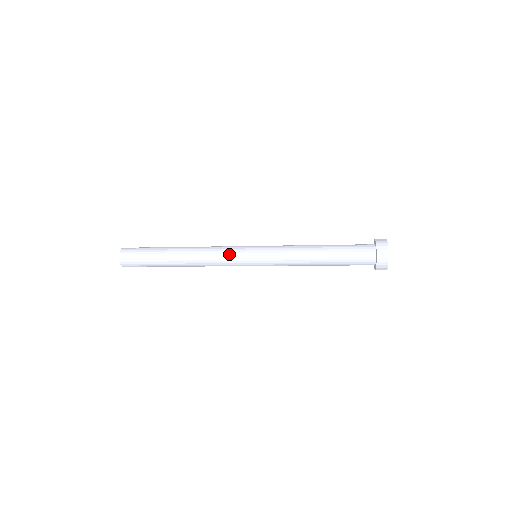
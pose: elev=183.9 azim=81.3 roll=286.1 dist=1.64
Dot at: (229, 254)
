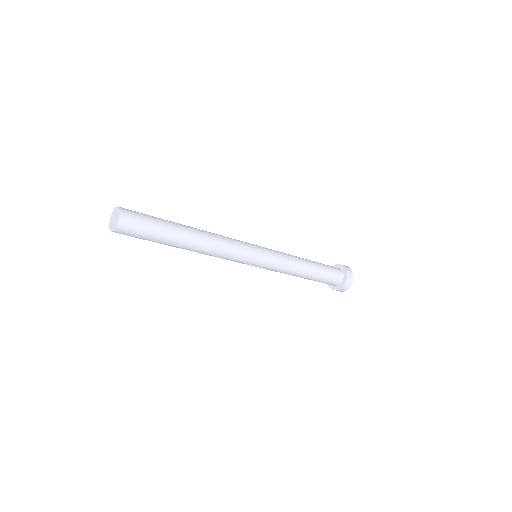
Dot at: (241, 245)
